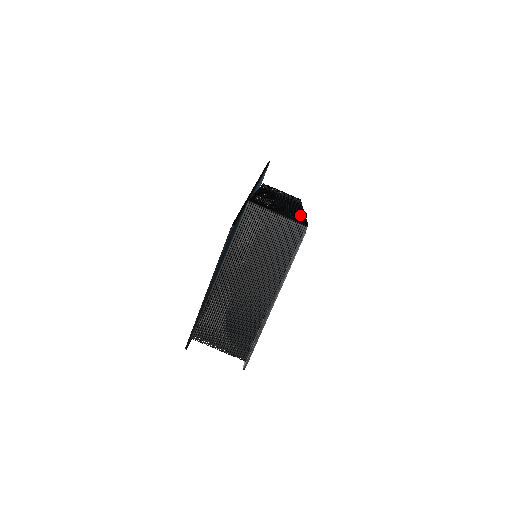
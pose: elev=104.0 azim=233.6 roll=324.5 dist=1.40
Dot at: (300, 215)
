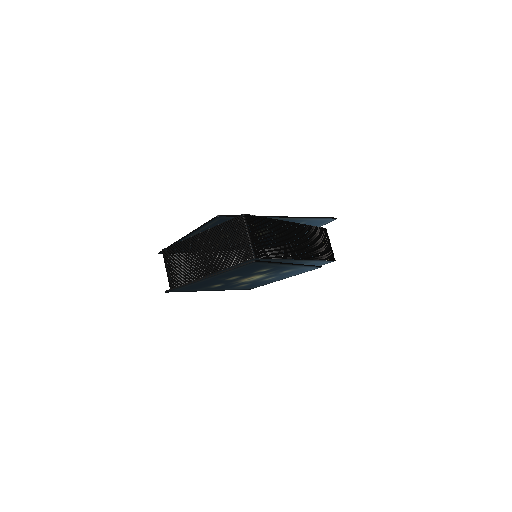
Dot at: (274, 254)
